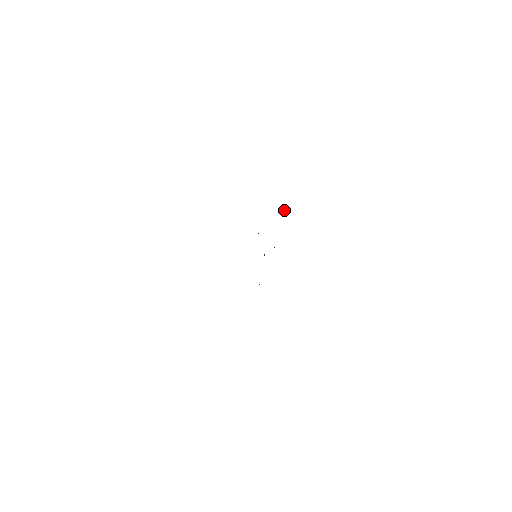
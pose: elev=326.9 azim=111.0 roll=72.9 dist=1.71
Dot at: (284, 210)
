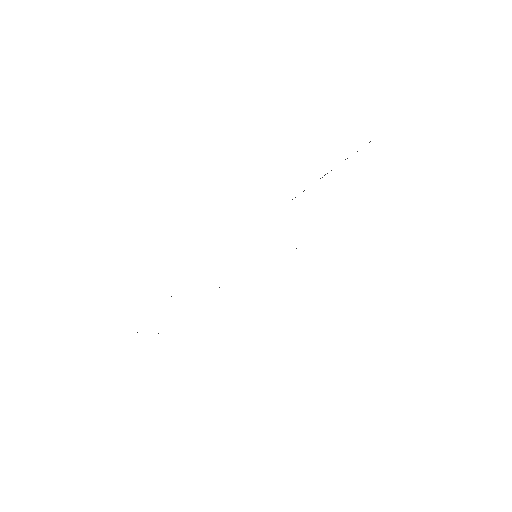
Dot at: occluded
